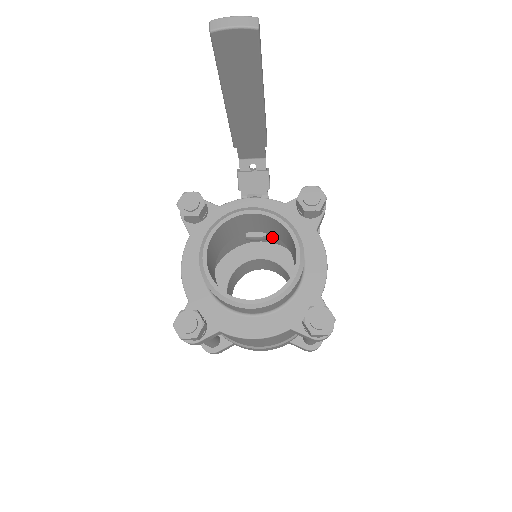
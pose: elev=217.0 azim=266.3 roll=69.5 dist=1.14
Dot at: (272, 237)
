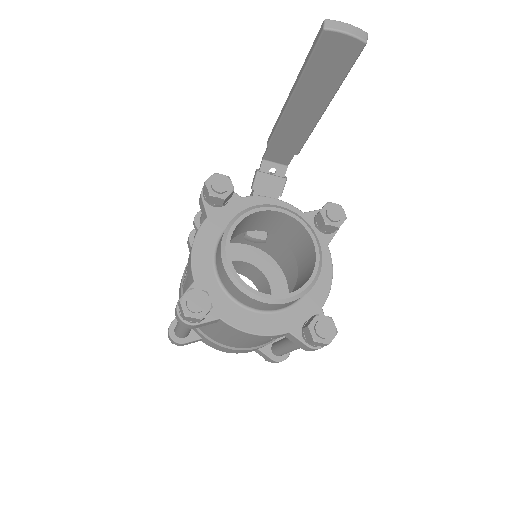
Dot at: (265, 243)
